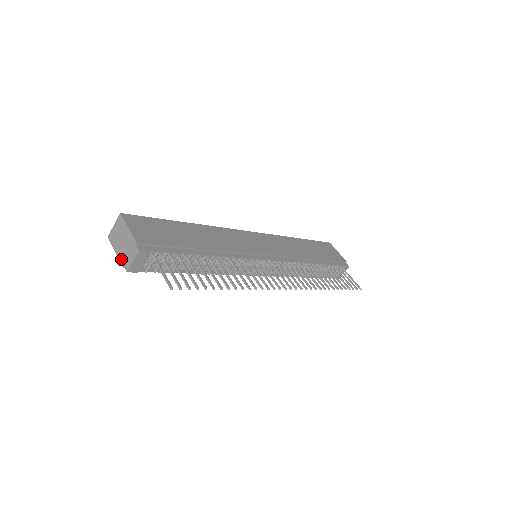
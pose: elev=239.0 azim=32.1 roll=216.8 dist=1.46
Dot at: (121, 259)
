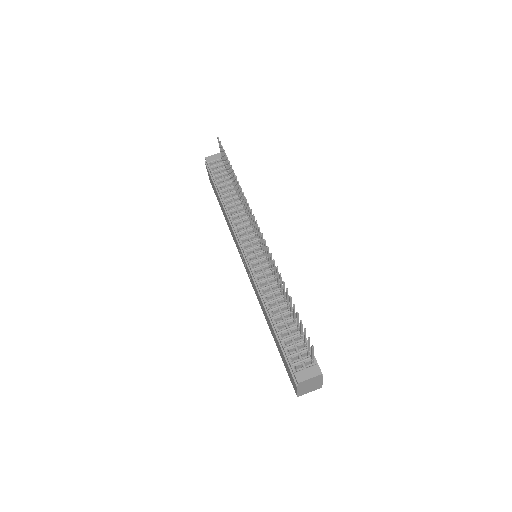
Dot at: occluded
